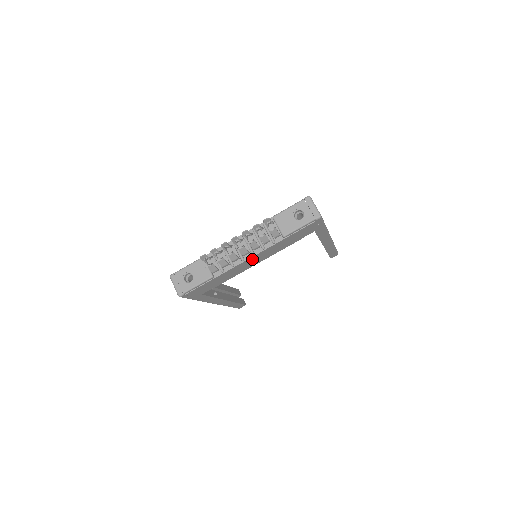
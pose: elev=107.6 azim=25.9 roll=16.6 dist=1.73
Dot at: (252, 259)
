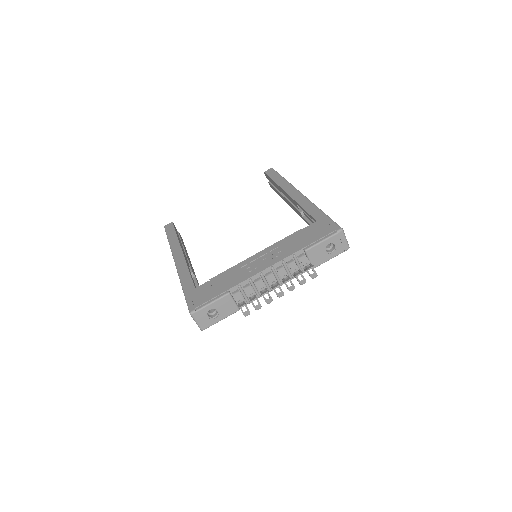
Dot at: occluded
